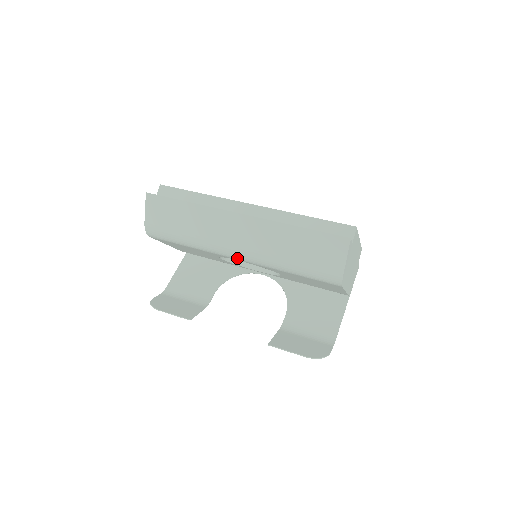
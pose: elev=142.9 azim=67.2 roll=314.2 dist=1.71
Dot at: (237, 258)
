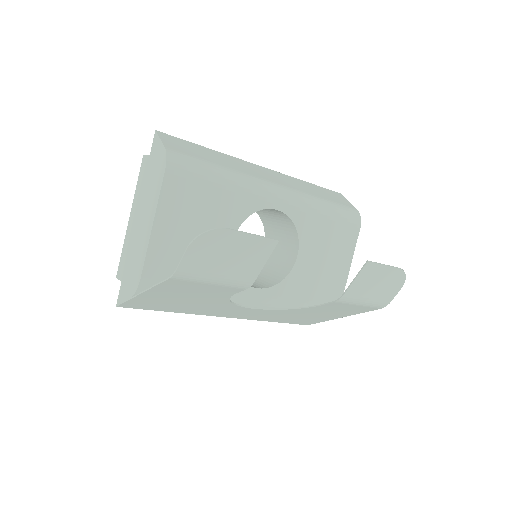
Dot at: (278, 198)
